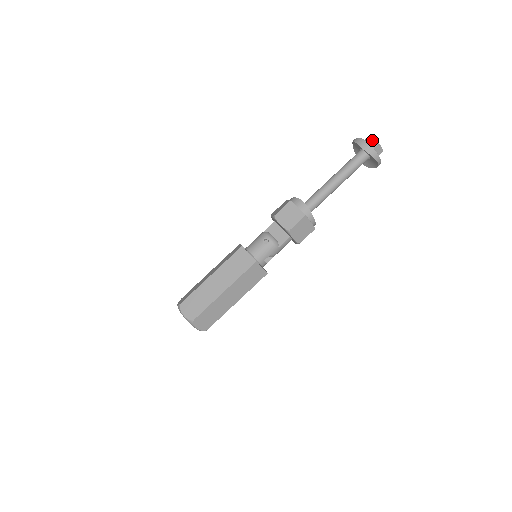
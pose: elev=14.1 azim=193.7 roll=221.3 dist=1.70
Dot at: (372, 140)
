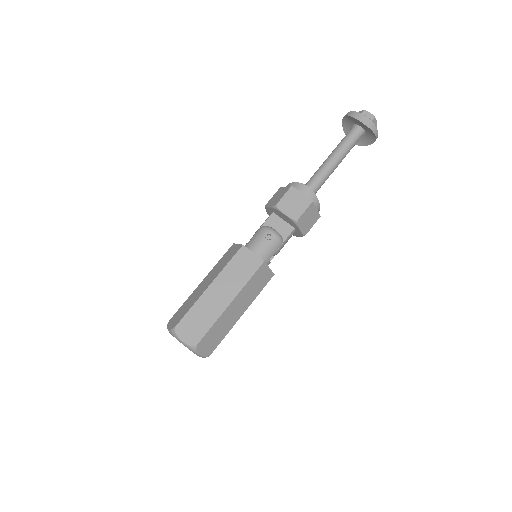
Dot at: (367, 113)
